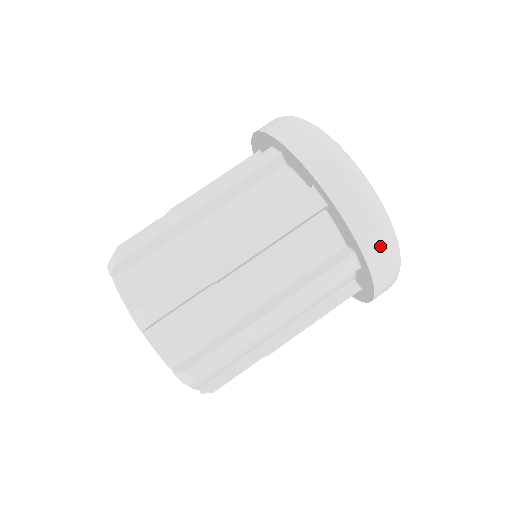
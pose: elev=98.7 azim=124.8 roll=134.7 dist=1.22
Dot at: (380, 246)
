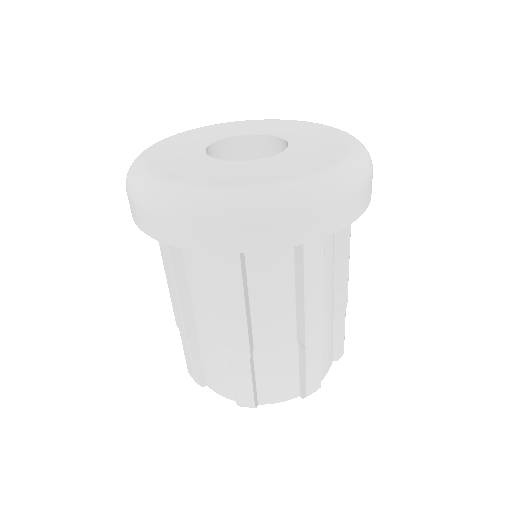
Dot at: (371, 182)
